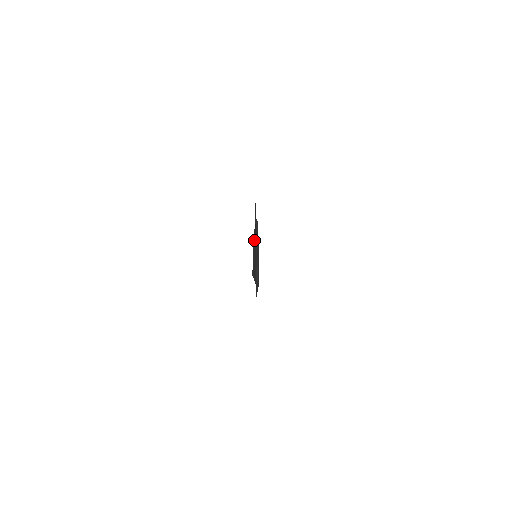
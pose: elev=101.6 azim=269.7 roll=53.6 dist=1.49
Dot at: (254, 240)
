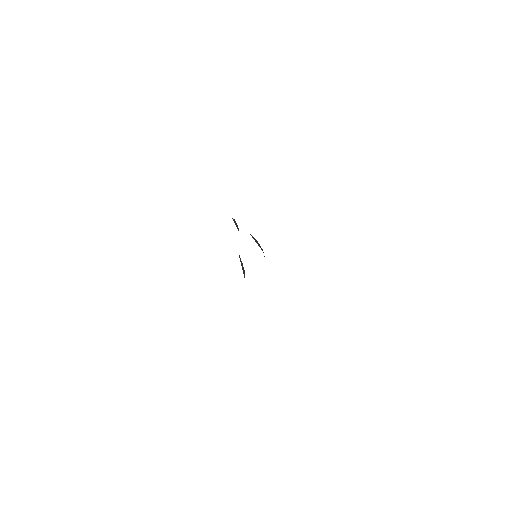
Dot at: occluded
